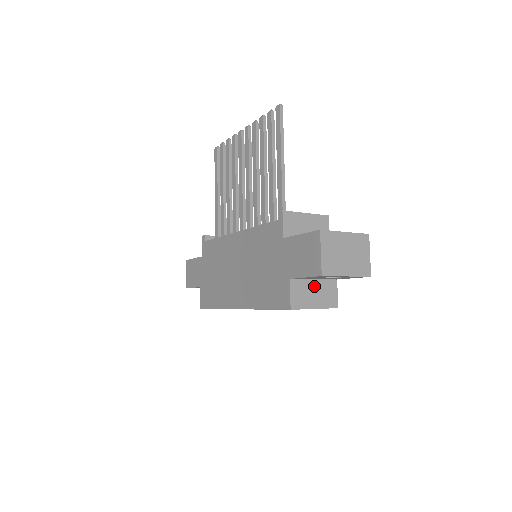
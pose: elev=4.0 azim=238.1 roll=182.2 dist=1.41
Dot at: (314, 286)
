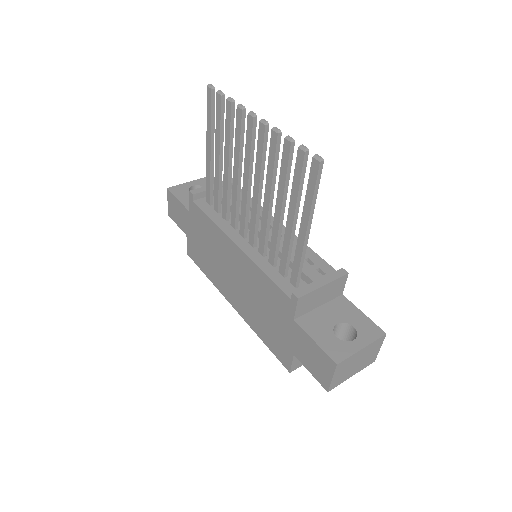
Dot at: occluded
